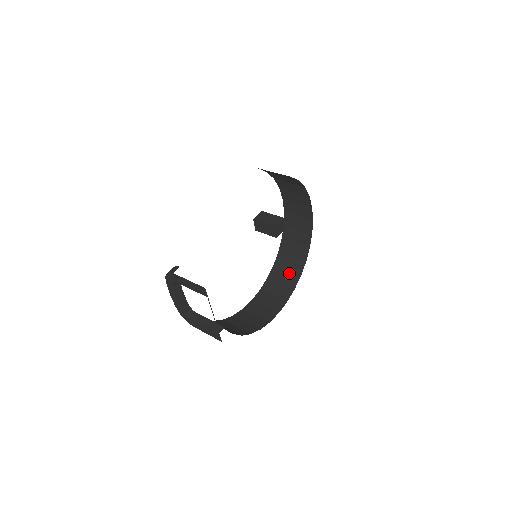
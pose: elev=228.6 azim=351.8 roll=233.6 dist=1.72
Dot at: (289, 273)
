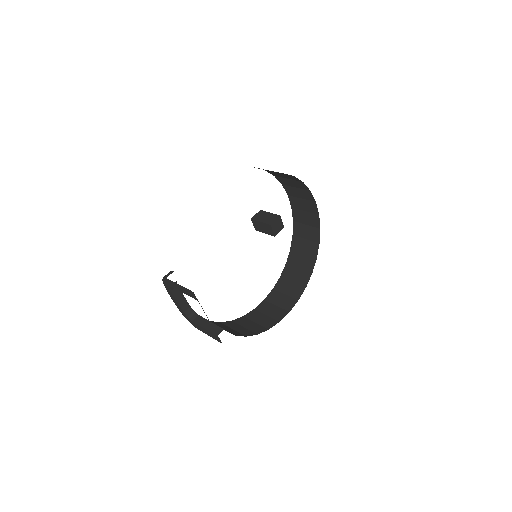
Dot at: (301, 270)
